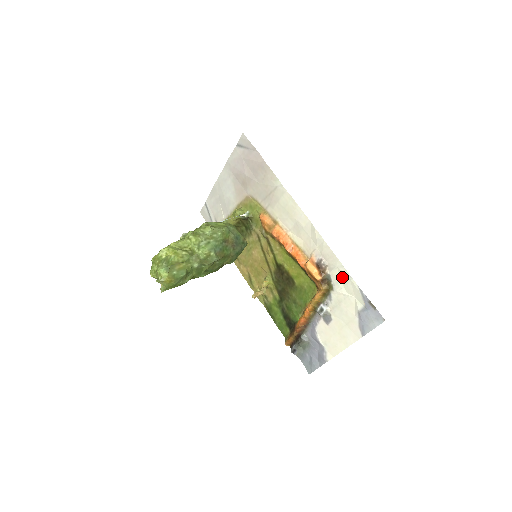
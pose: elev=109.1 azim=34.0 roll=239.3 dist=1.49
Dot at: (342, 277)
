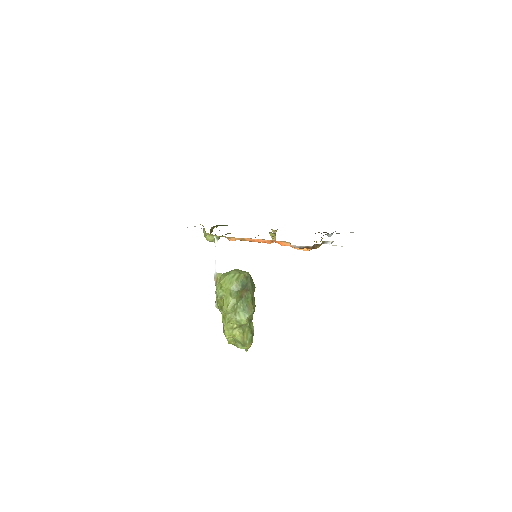
Dot at: occluded
